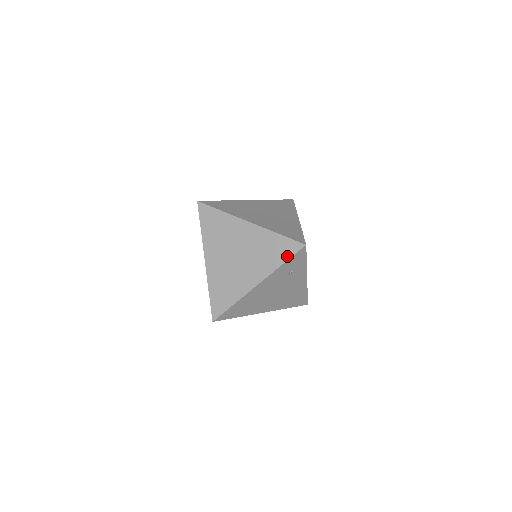
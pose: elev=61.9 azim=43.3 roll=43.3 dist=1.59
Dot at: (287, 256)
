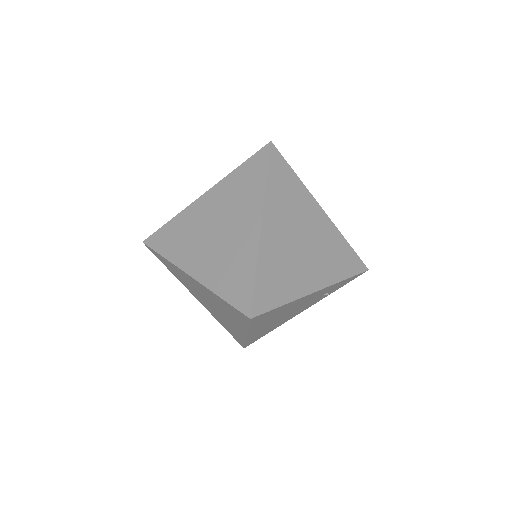
Dot at: (352, 272)
